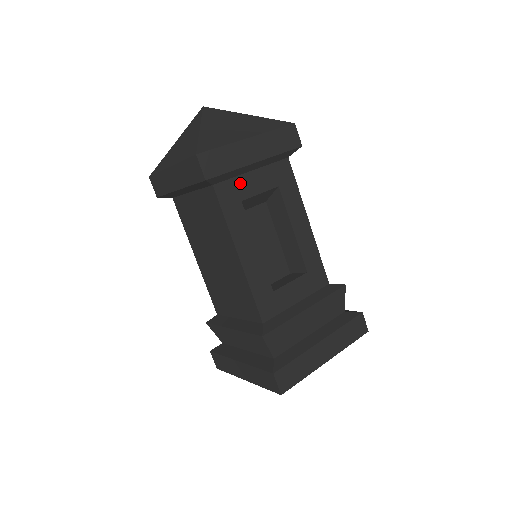
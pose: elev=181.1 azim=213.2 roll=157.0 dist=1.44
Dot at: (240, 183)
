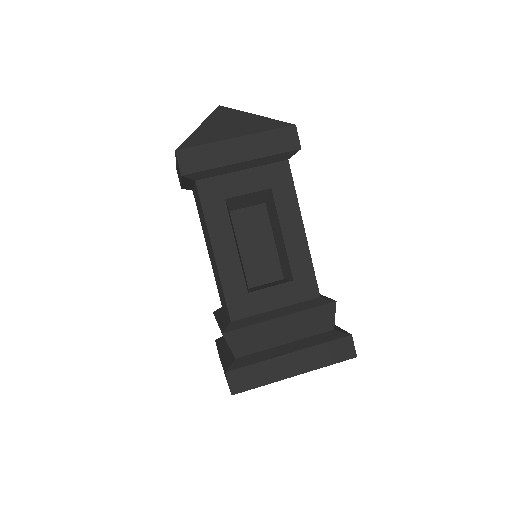
Dot at: (226, 181)
